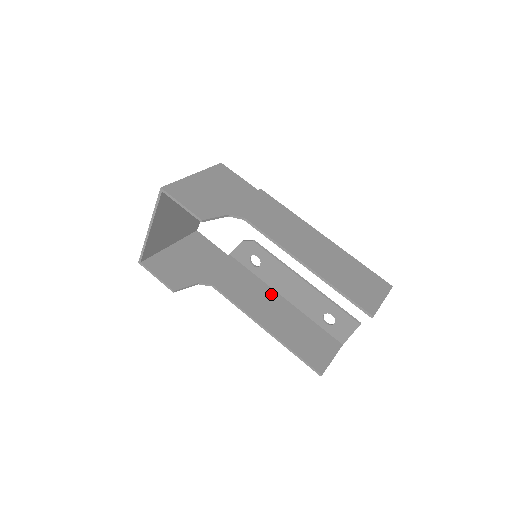
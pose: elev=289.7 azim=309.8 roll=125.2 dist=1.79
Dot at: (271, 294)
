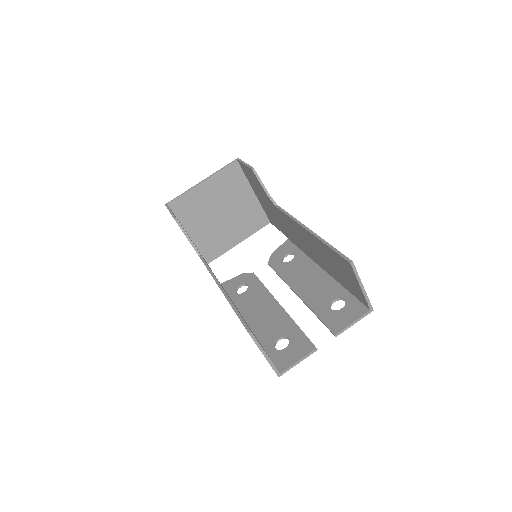
Dot at: occluded
